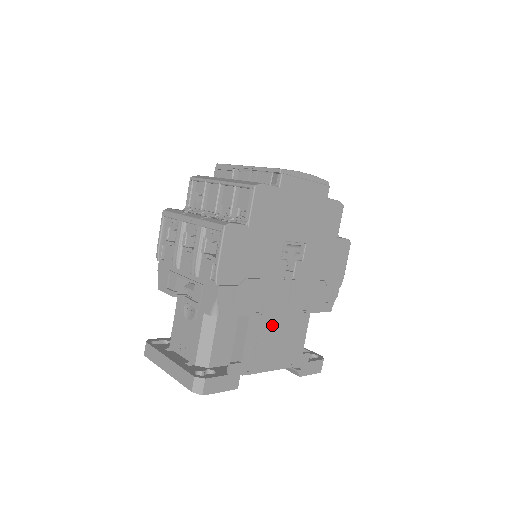
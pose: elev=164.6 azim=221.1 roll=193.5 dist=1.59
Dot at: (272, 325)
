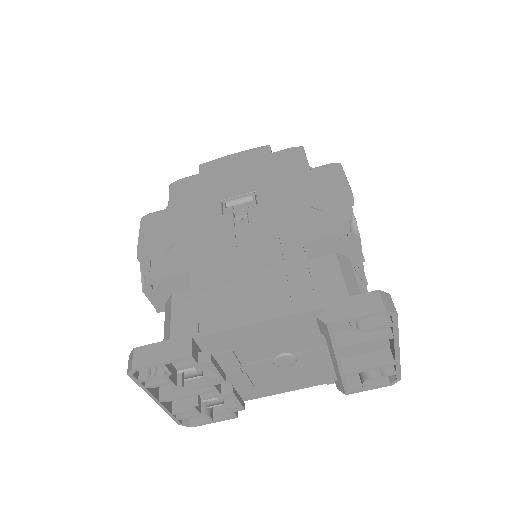
Dot at: (232, 273)
